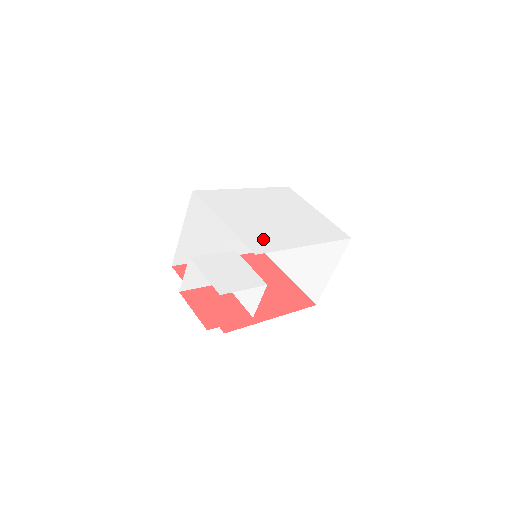
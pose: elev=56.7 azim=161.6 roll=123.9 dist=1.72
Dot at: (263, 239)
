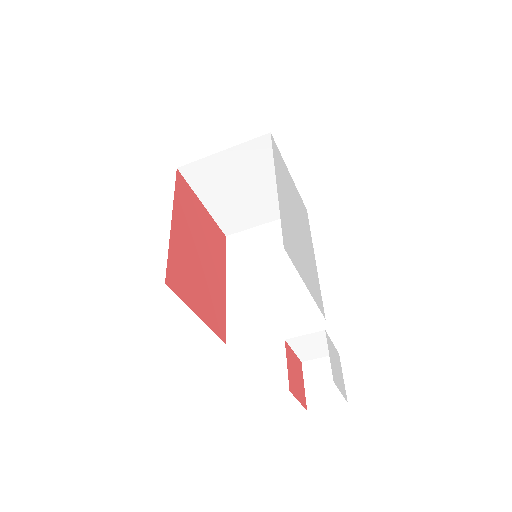
Dot at: (316, 286)
